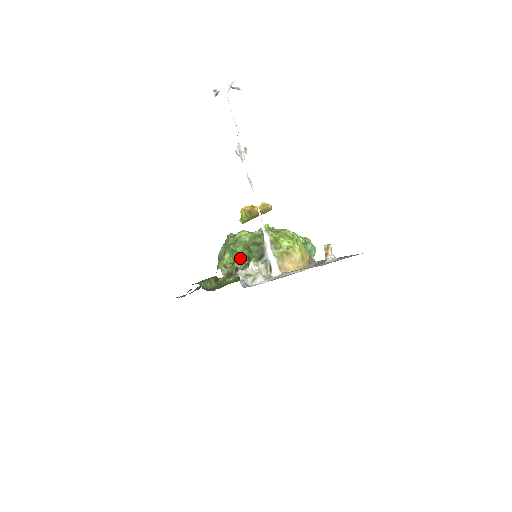
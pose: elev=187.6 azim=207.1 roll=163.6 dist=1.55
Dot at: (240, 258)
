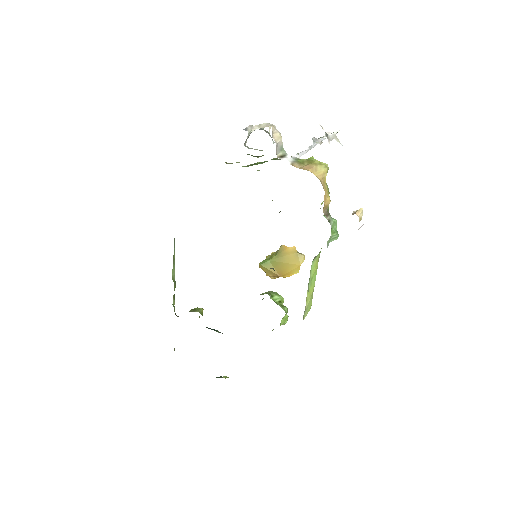
Dot at: occluded
